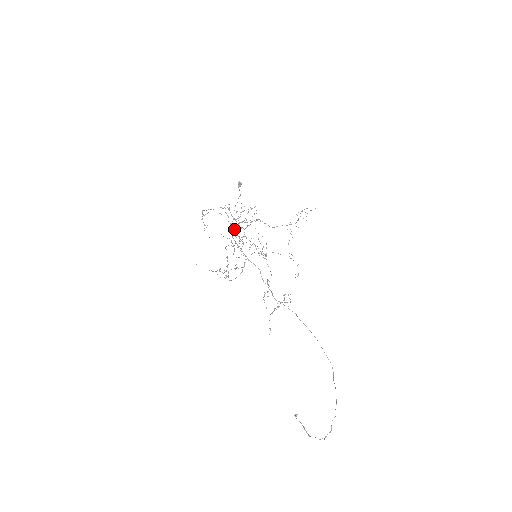
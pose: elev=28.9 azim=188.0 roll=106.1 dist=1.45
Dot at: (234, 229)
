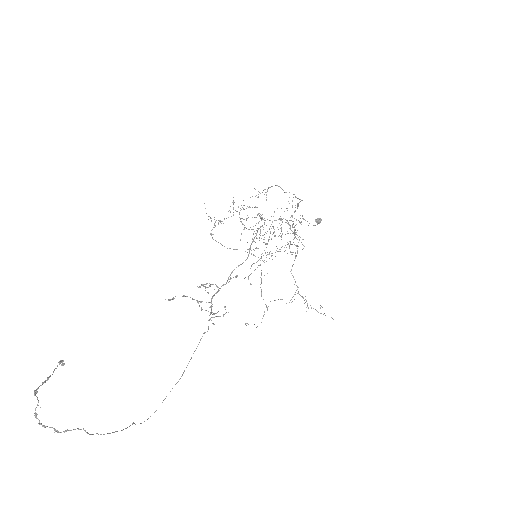
Dot at: (276, 220)
